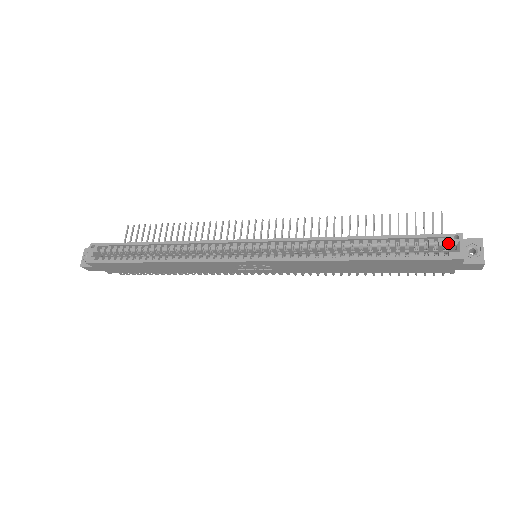
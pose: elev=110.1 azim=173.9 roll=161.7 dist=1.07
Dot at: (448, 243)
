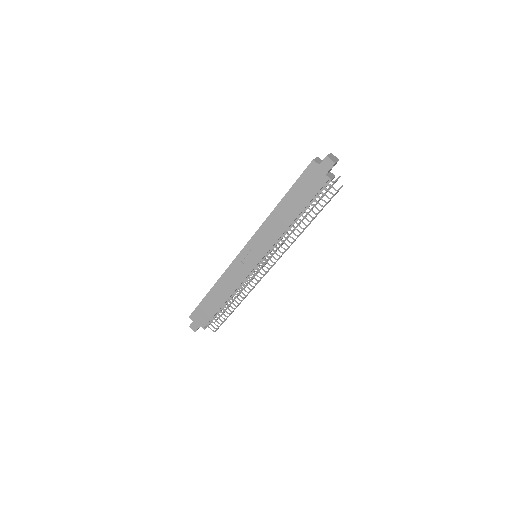
Dot at: occluded
